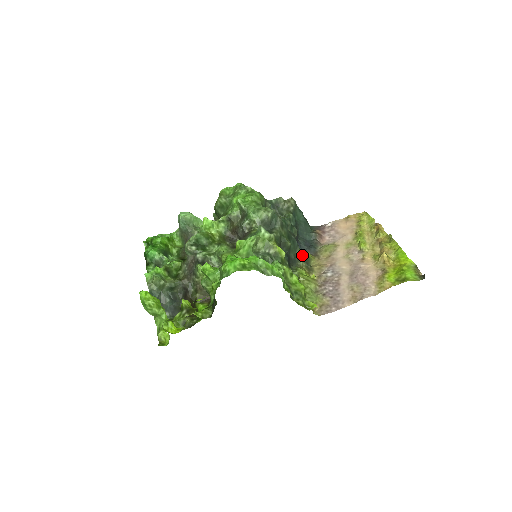
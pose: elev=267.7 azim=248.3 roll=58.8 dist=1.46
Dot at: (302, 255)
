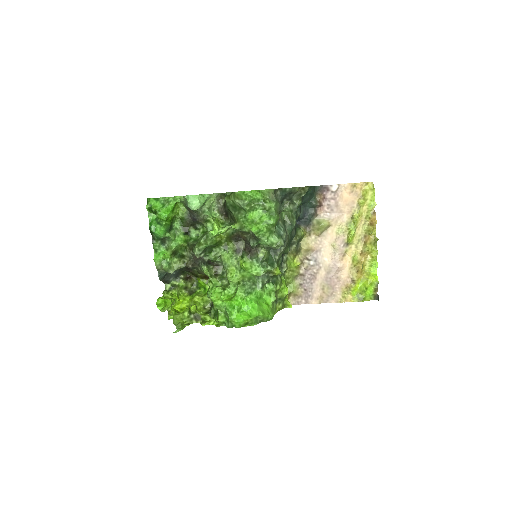
Dot at: (296, 241)
